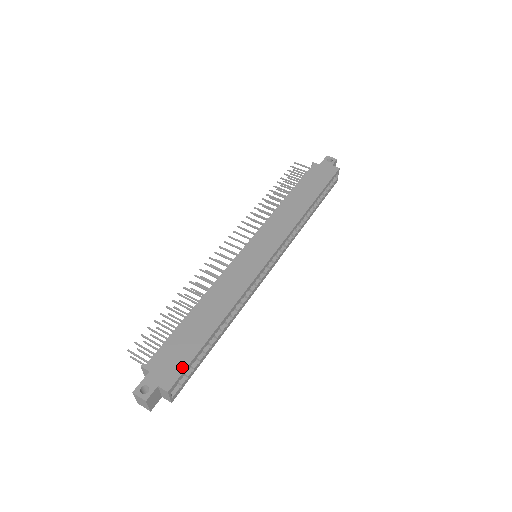
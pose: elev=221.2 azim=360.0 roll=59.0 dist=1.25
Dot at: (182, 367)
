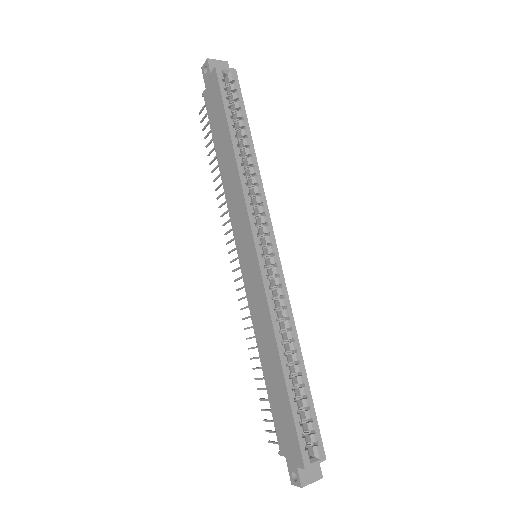
Dot at: (295, 437)
